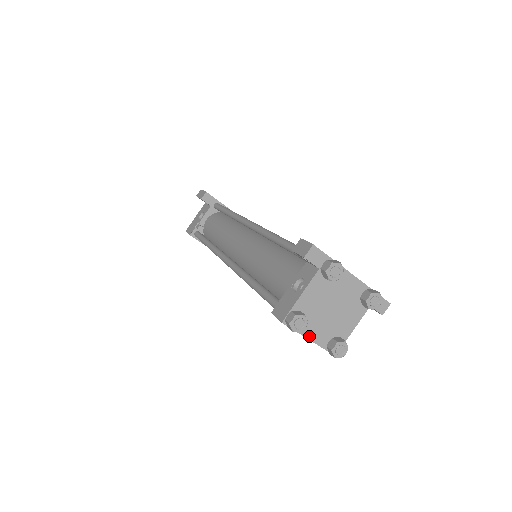
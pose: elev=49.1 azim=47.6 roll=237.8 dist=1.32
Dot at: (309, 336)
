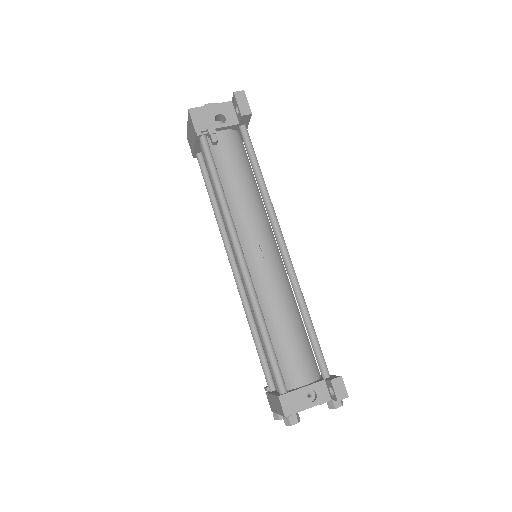
Dot at: occluded
